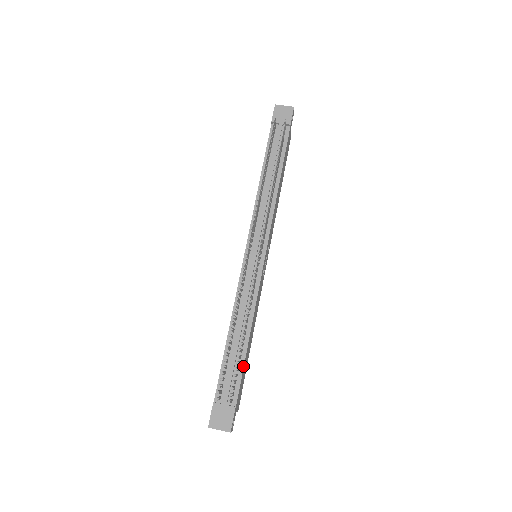
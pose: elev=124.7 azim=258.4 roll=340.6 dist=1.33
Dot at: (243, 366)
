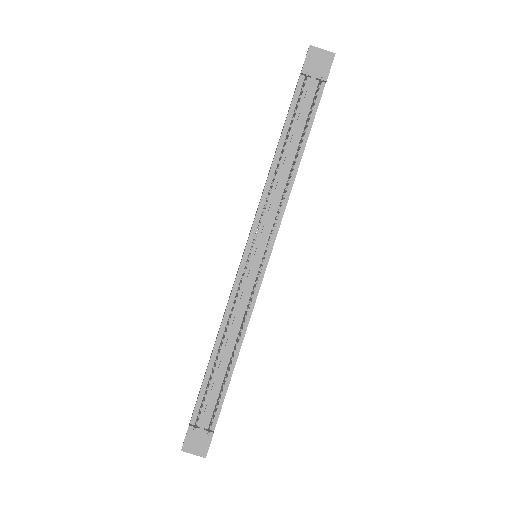
Dot at: (227, 389)
